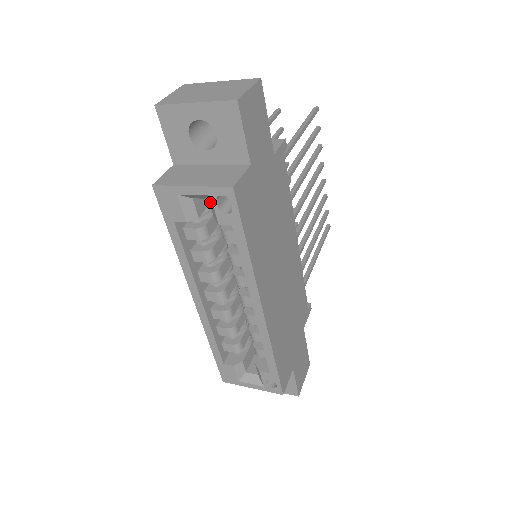
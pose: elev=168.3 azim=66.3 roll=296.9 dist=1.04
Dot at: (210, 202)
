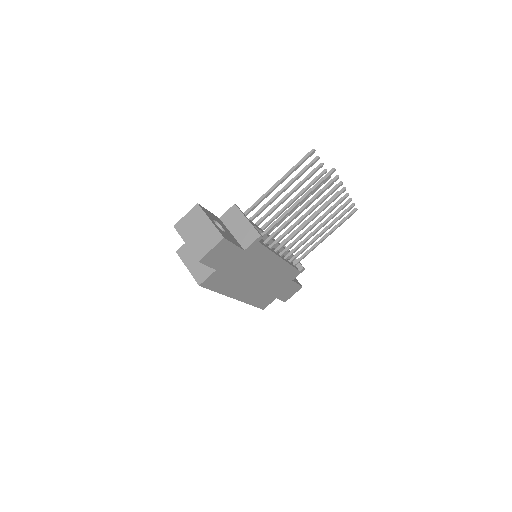
Dot at: occluded
